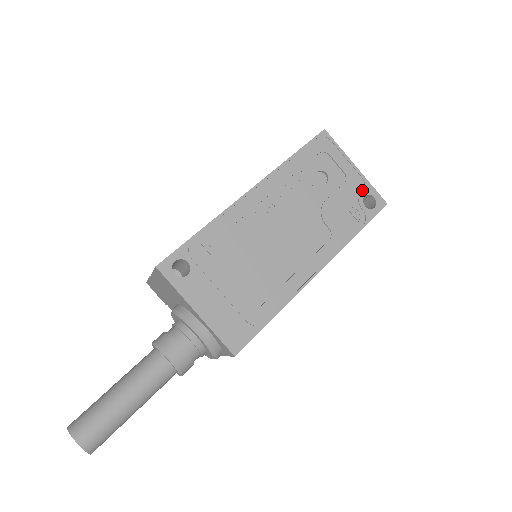
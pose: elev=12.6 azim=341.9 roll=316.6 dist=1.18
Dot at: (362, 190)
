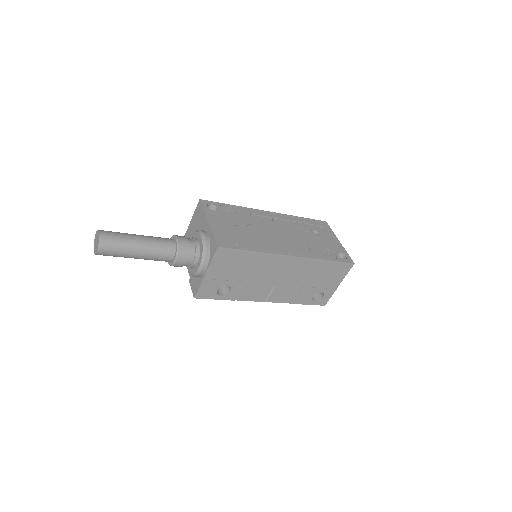
Dot at: (339, 250)
